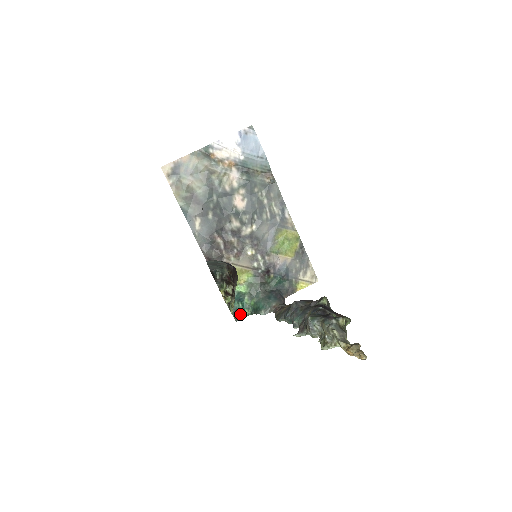
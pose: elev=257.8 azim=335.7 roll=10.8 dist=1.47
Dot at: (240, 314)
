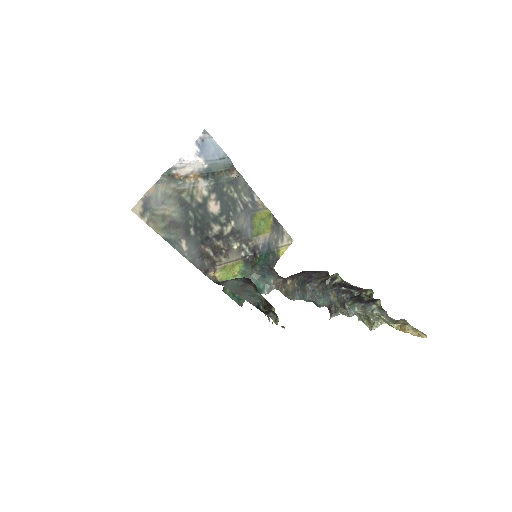
Dot at: (242, 299)
